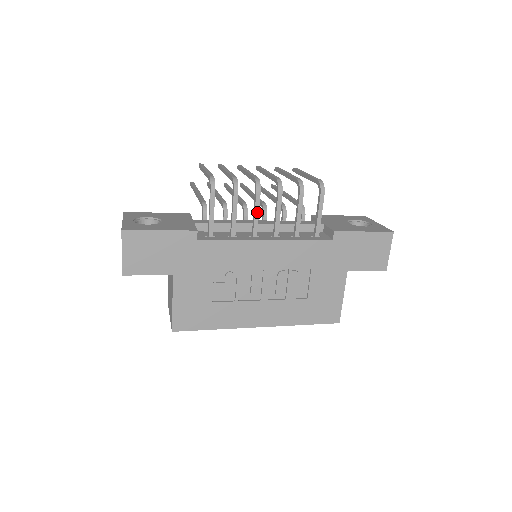
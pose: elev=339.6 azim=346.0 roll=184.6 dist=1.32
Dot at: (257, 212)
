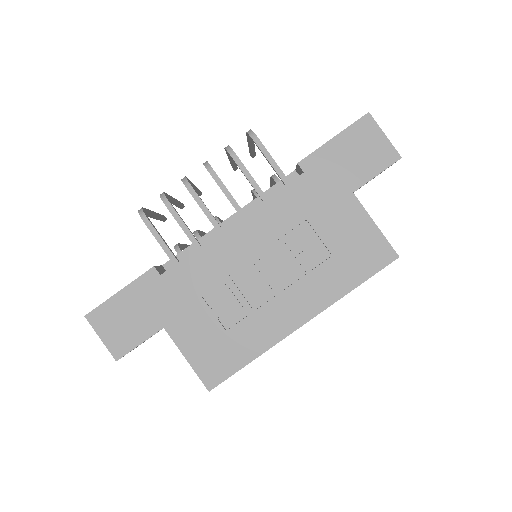
Dot at: (203, 207)
